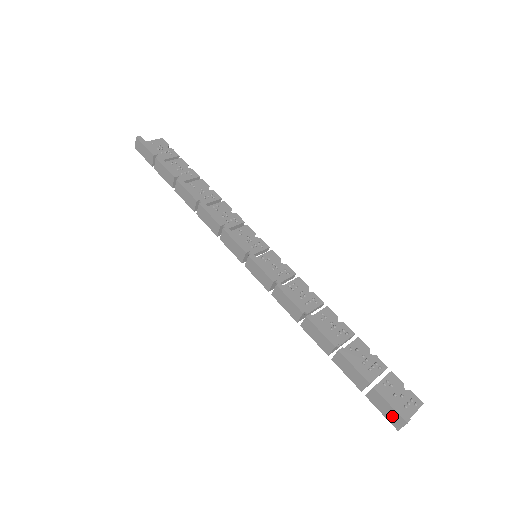
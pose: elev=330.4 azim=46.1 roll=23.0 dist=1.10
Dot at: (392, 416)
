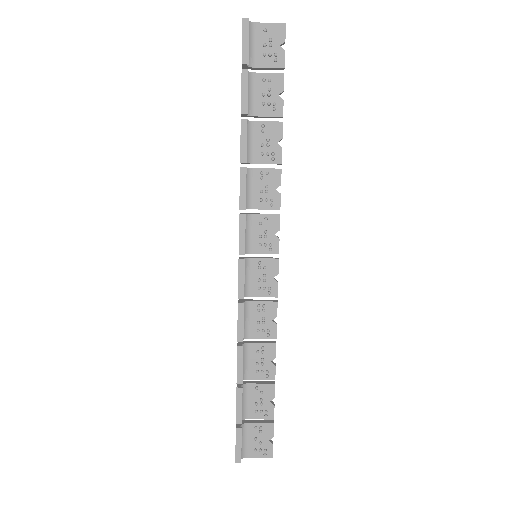
Dot at: (236, 448)
